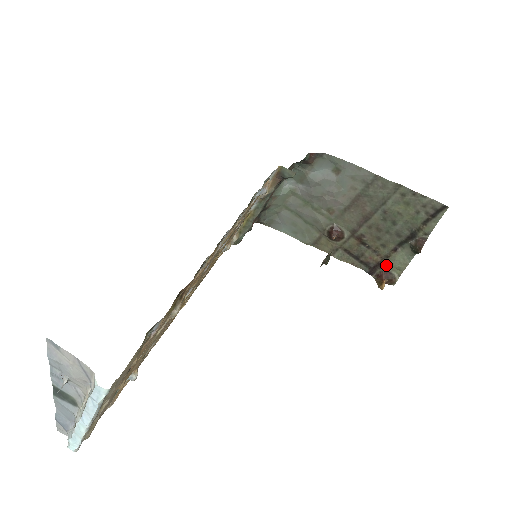
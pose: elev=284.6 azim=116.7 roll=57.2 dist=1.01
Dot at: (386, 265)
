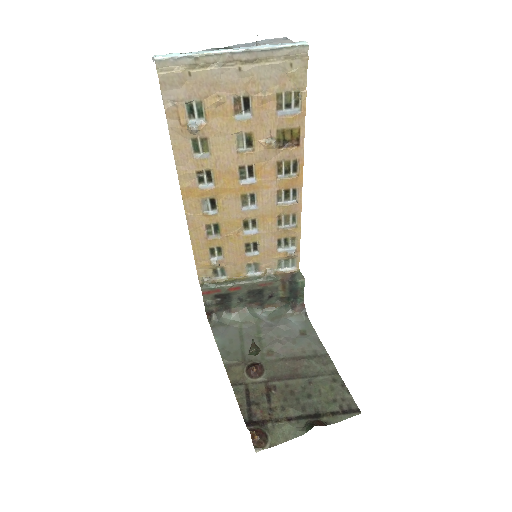
Dot at: (268, 428)
